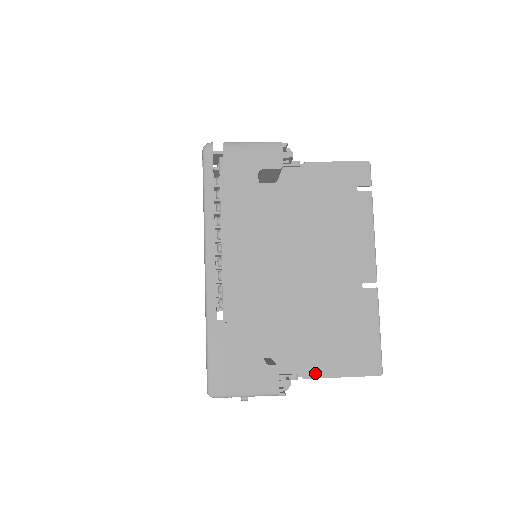
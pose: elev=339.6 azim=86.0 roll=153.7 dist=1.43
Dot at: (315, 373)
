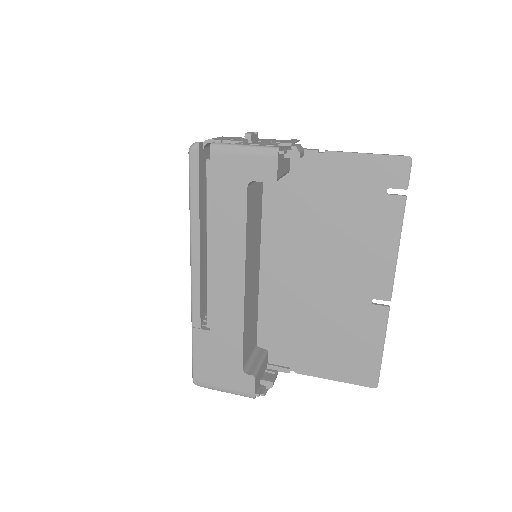
Dot at: (307, 371)
